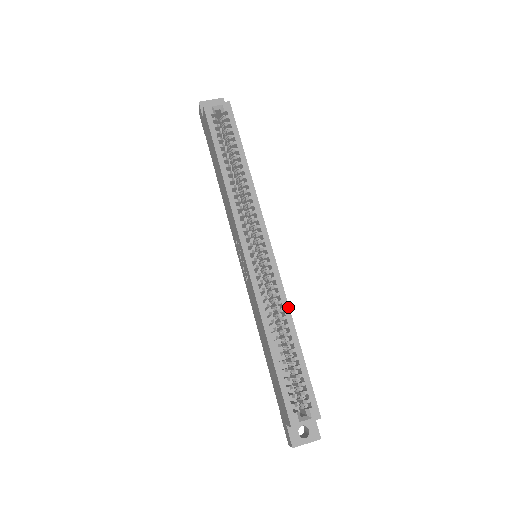
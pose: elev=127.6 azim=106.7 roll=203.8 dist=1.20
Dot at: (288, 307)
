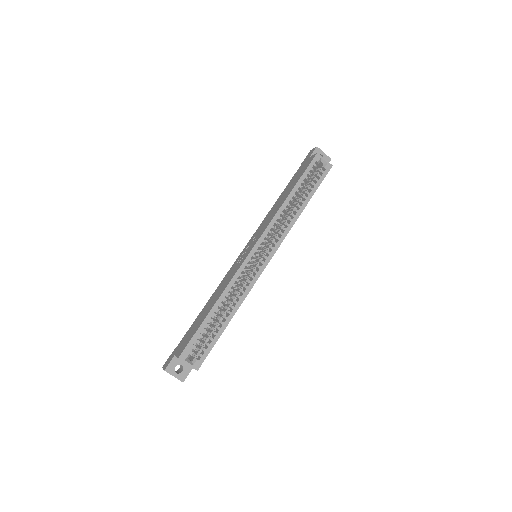
Dot at: (244, 299)
